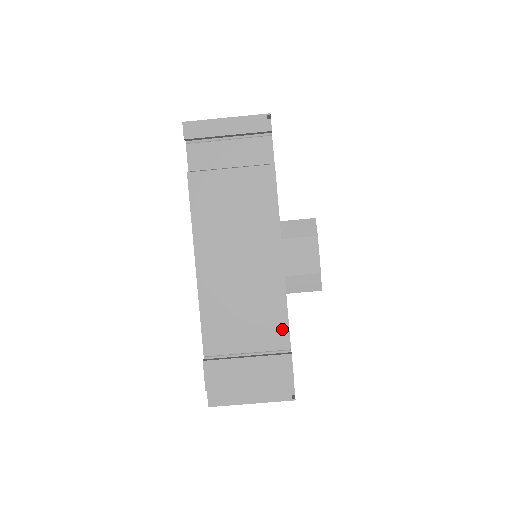
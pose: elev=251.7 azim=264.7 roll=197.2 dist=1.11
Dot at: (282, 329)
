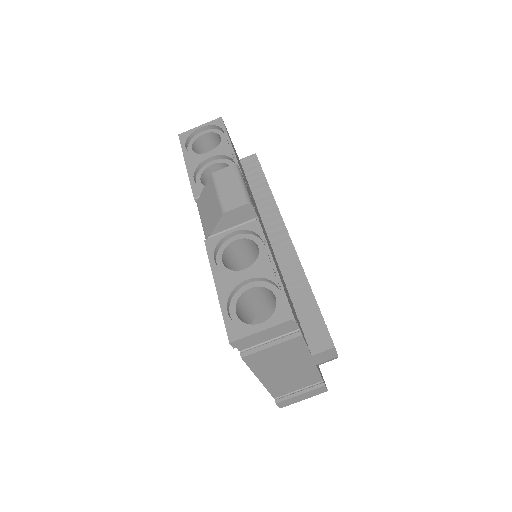
Dot at: (317, 378)
